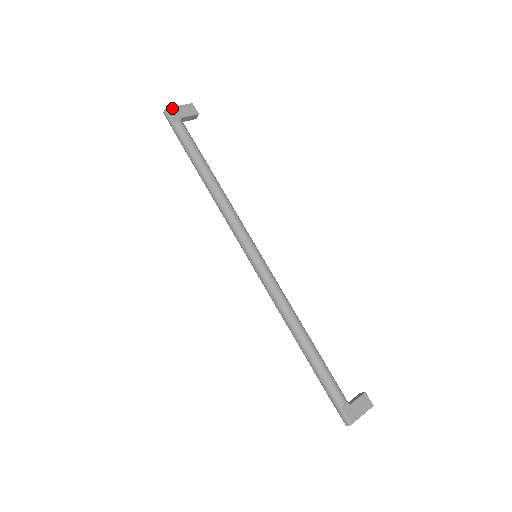
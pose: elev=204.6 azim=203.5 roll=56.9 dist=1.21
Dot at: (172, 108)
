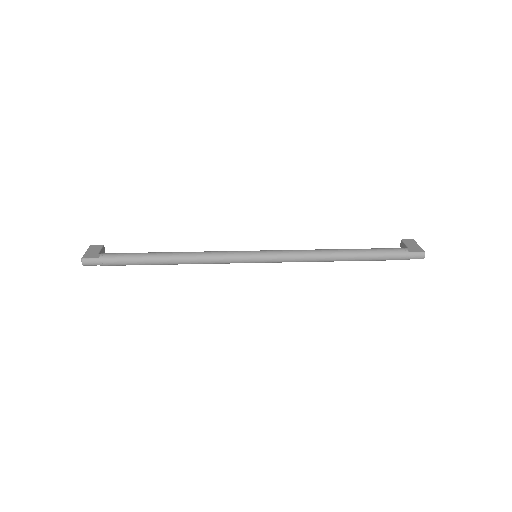
Dot at: (84, 255)
